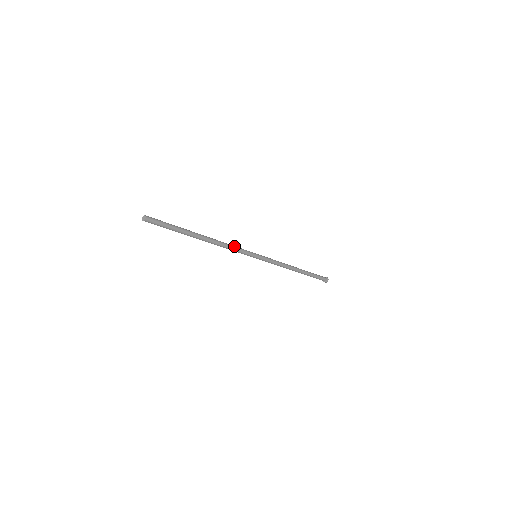
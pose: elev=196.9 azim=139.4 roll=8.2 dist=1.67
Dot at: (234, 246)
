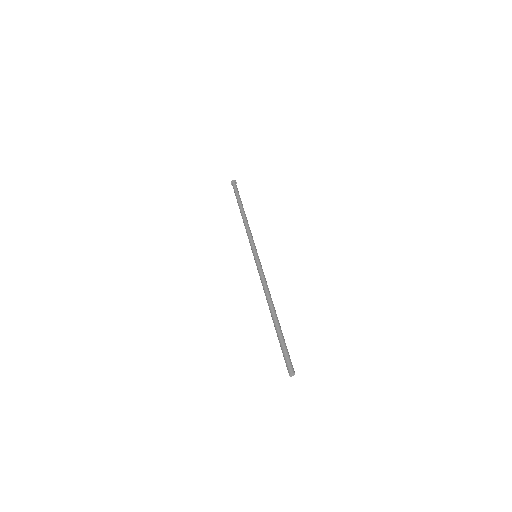
Dot at: occluded
